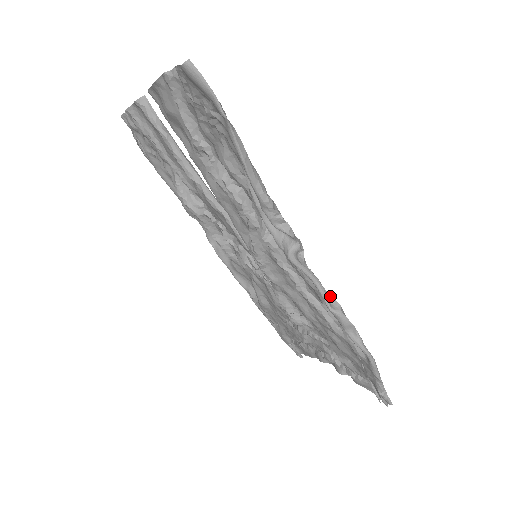
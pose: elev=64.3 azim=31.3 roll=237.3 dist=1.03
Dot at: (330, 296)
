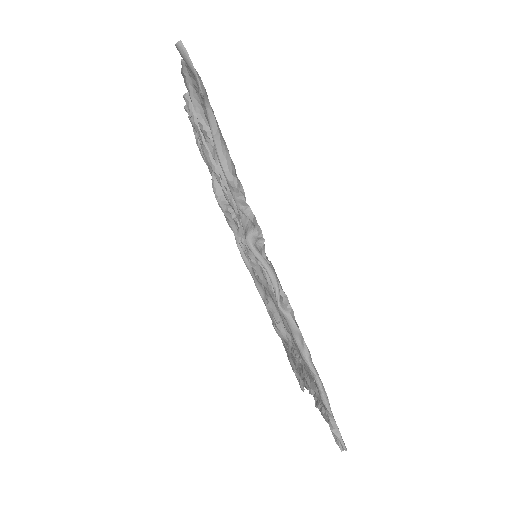
Dot at: (284, 295)
